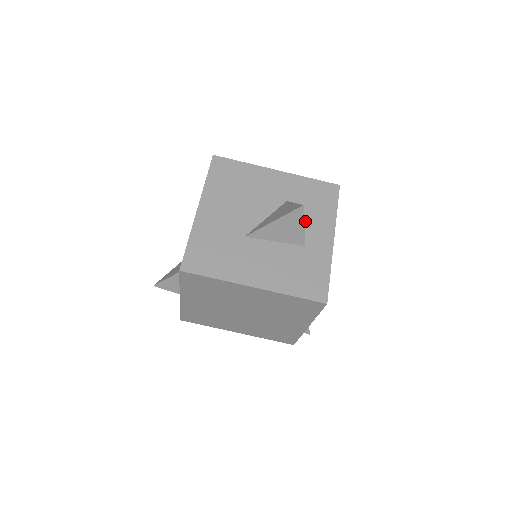
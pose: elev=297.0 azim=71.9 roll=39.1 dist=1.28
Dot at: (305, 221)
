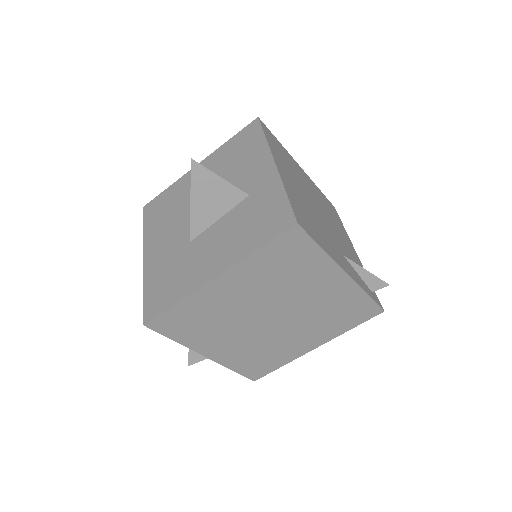
Dot at: (239, 176)
